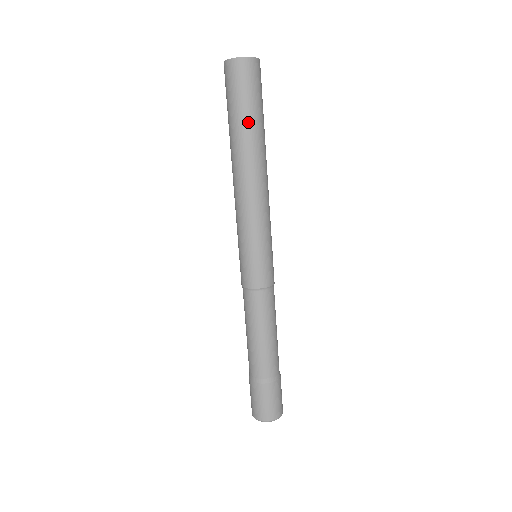
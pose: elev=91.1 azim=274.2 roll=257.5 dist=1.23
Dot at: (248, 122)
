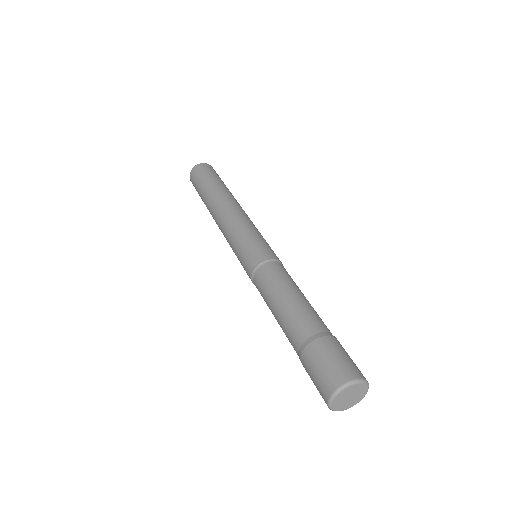
Dot at: (216, 183)
